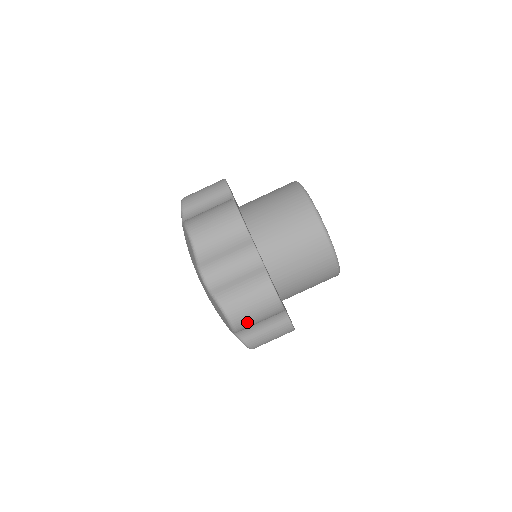
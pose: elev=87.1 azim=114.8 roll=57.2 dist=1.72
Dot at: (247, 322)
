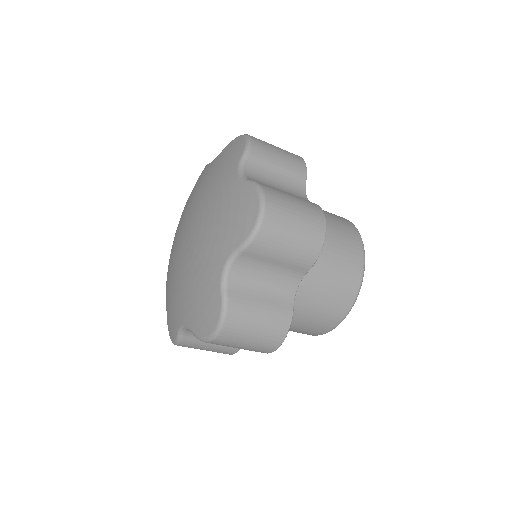
Dot at: occluded
